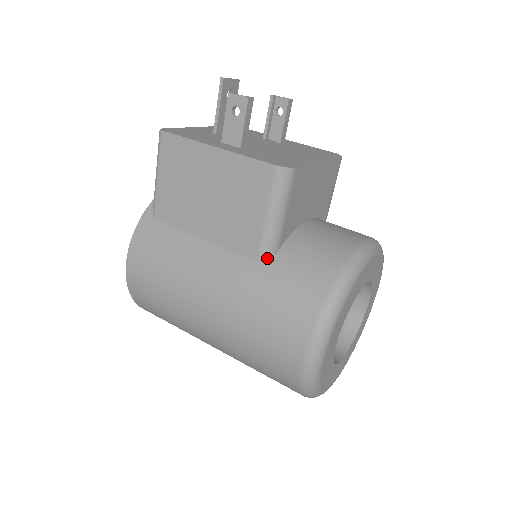
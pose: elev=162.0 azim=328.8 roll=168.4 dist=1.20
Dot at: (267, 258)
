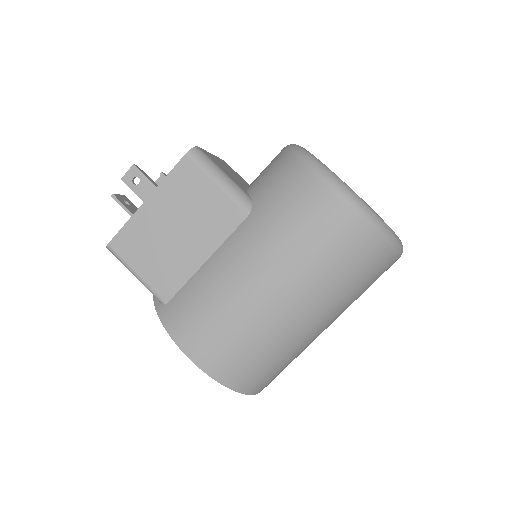
Dot at: (250, 206)
